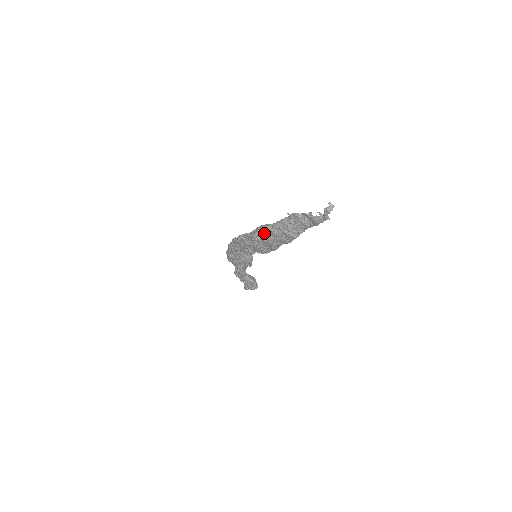
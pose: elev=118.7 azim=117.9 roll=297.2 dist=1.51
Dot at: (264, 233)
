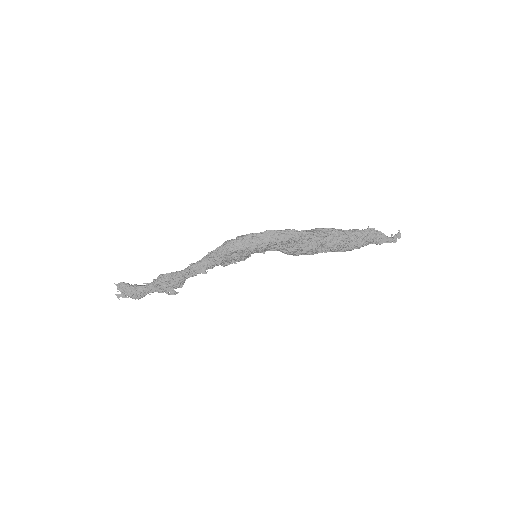
Dot at: (336, 236)
